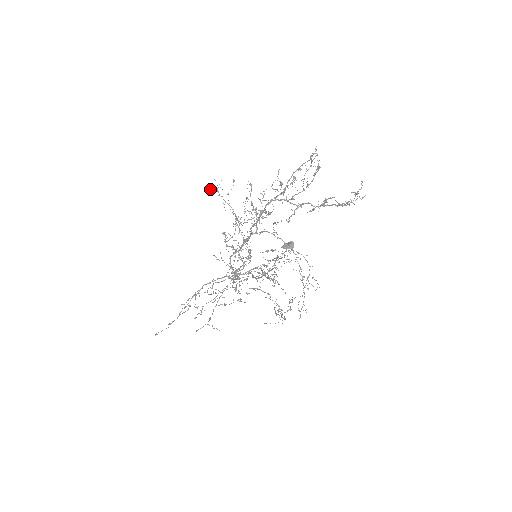
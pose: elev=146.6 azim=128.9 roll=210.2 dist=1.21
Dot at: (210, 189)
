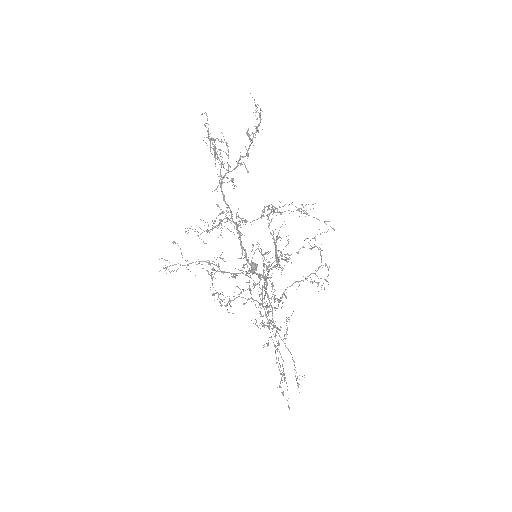
Dot at: (166, 273)
